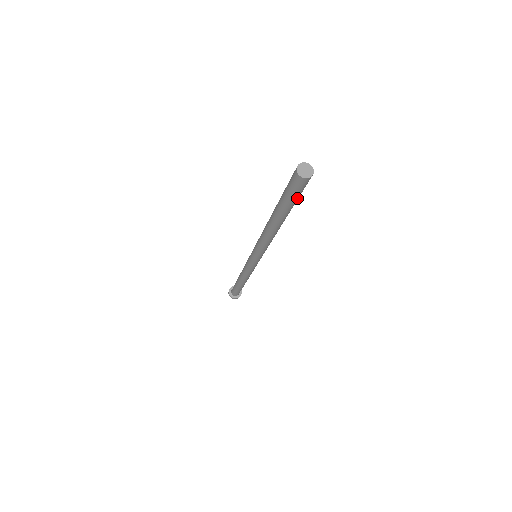
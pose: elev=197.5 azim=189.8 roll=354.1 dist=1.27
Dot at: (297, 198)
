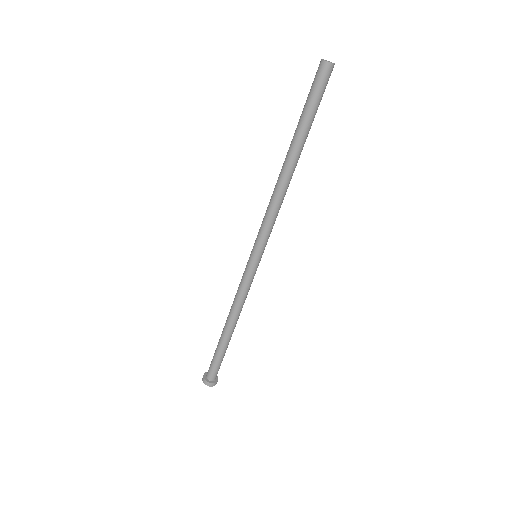
Dot at: (319, 104)
